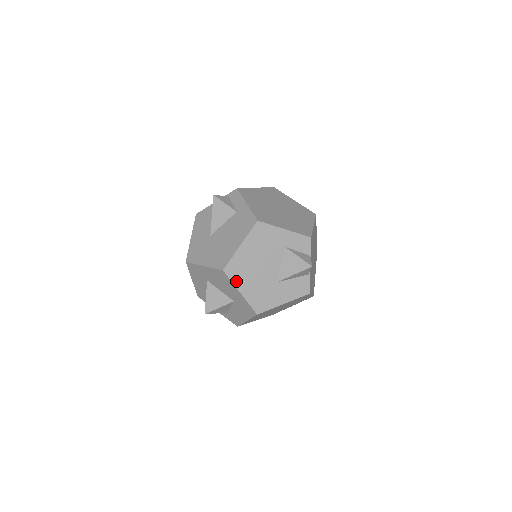
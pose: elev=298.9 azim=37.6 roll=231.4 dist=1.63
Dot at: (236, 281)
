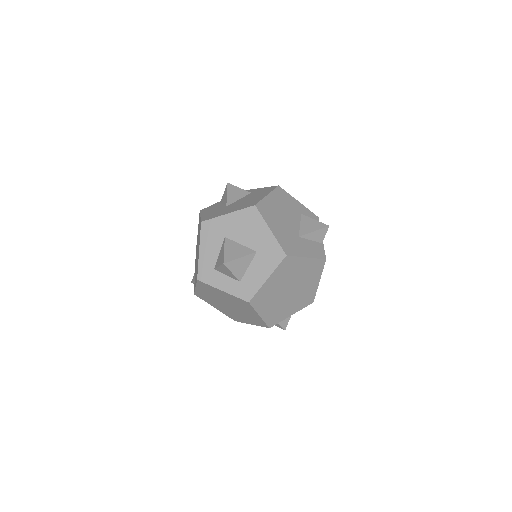
Dot at: (266, 219)
